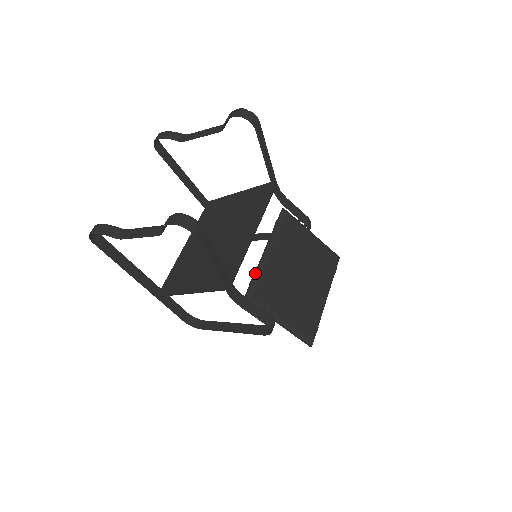
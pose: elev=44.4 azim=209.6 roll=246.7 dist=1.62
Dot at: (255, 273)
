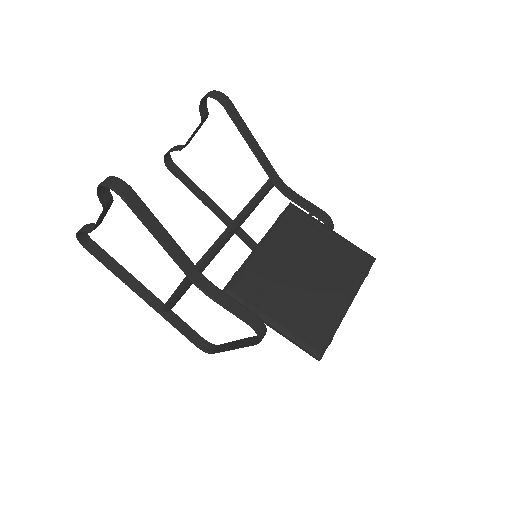
Dot at: occluded
